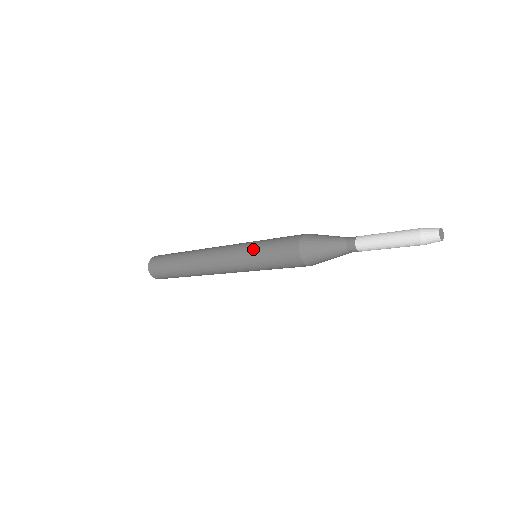
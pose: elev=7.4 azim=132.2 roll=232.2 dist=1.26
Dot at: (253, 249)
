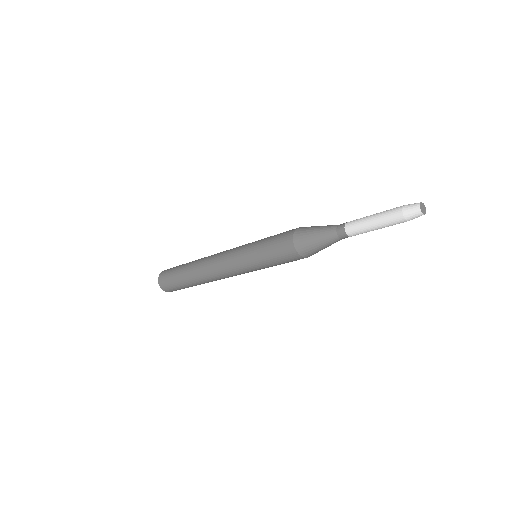
Dot at: (251, 252)
